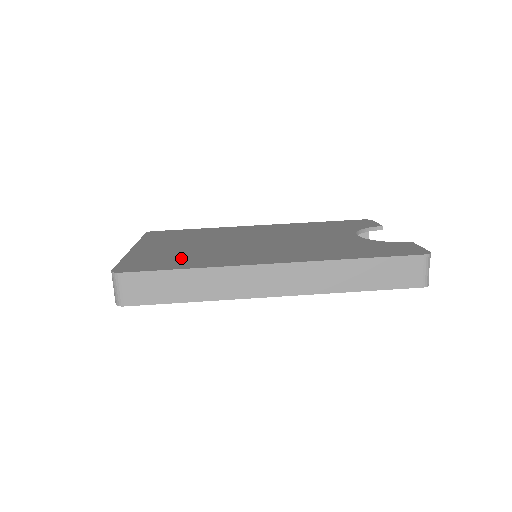
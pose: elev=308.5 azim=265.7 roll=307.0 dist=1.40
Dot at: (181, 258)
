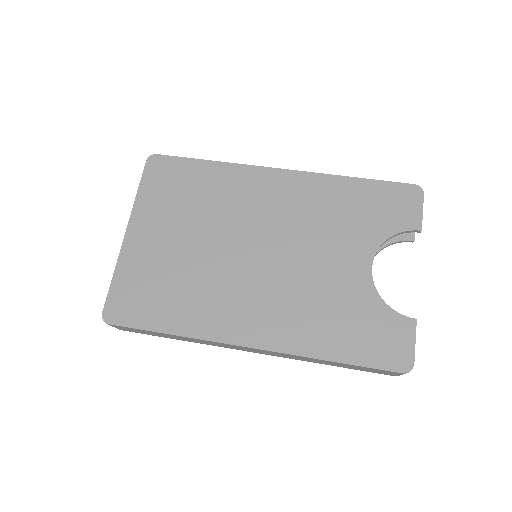
Dot at: (168, 294)
